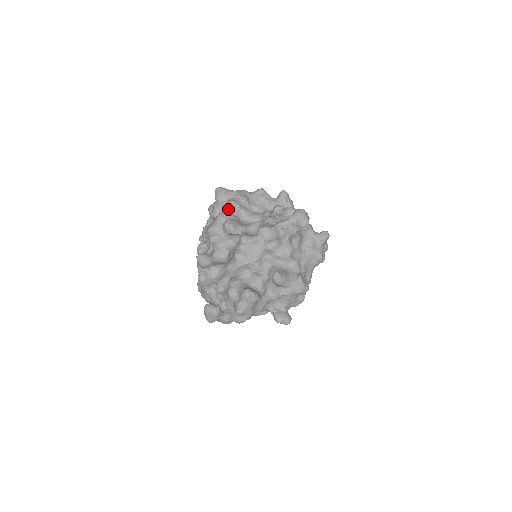
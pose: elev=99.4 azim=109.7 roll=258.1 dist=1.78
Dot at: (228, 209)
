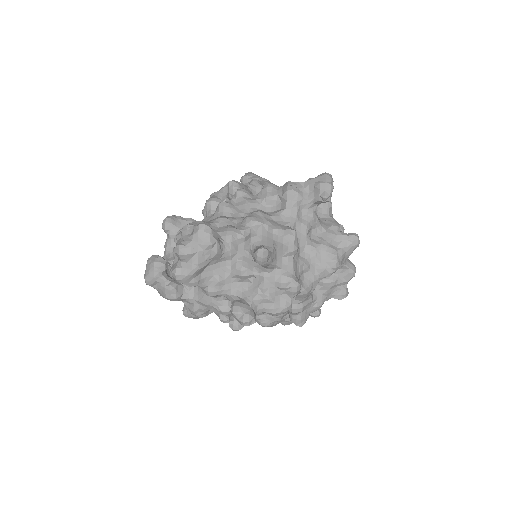
Dot at: (247, 185)
